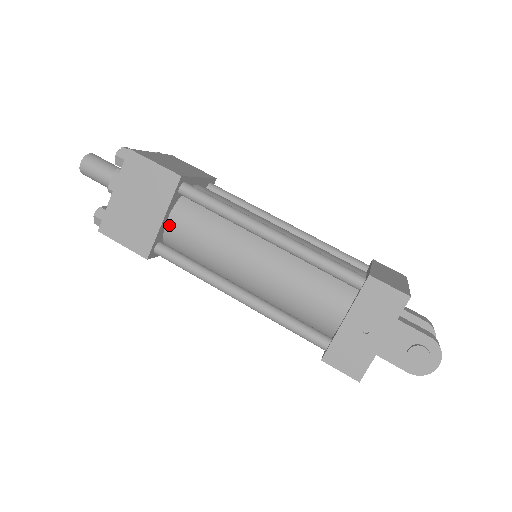
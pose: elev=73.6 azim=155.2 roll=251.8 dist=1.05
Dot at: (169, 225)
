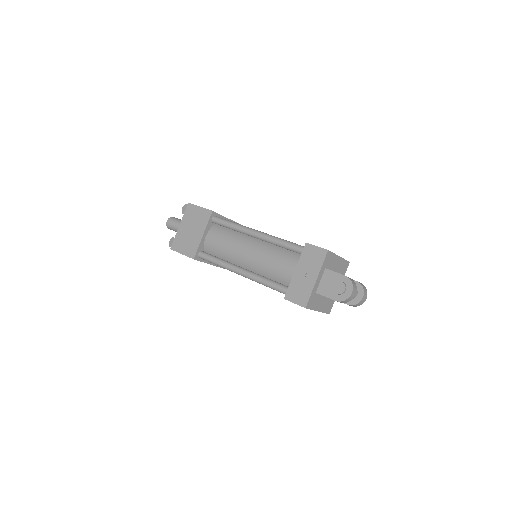
Dot at: (206, 240)
